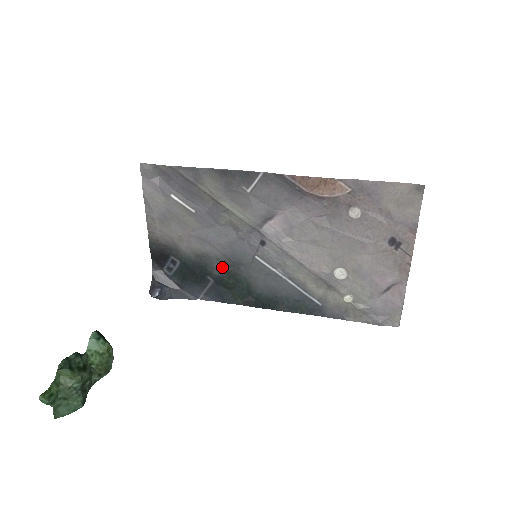
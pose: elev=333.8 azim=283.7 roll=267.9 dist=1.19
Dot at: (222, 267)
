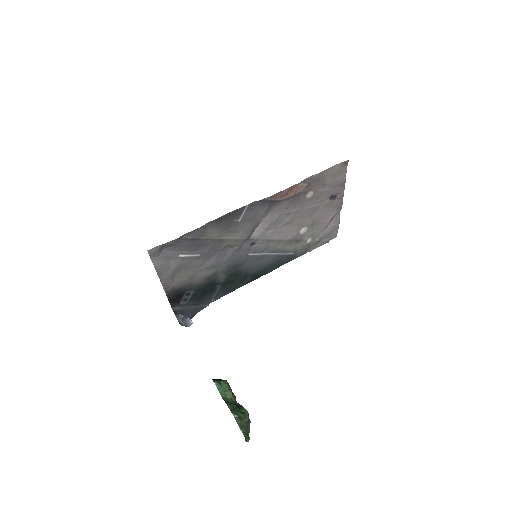
Dot at: (226, 274)
